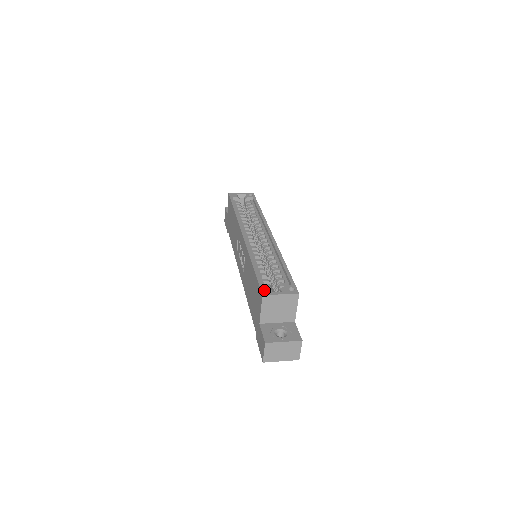
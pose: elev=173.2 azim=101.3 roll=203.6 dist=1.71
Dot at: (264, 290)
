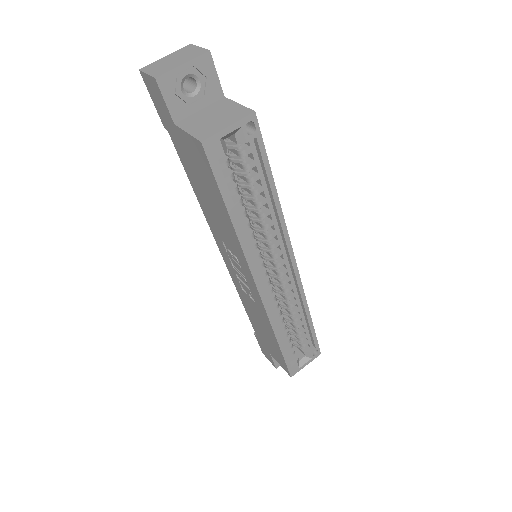
Dot at: (292, 371)
